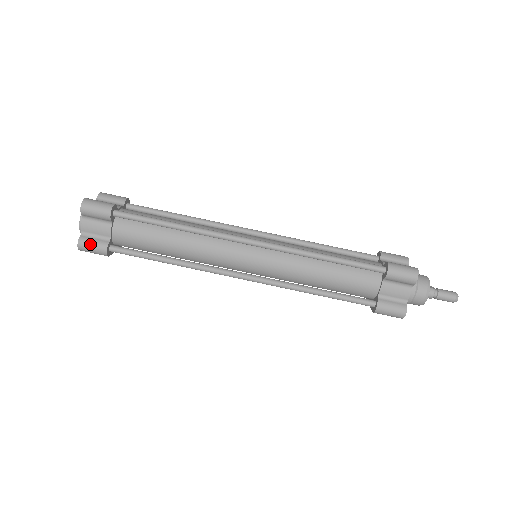
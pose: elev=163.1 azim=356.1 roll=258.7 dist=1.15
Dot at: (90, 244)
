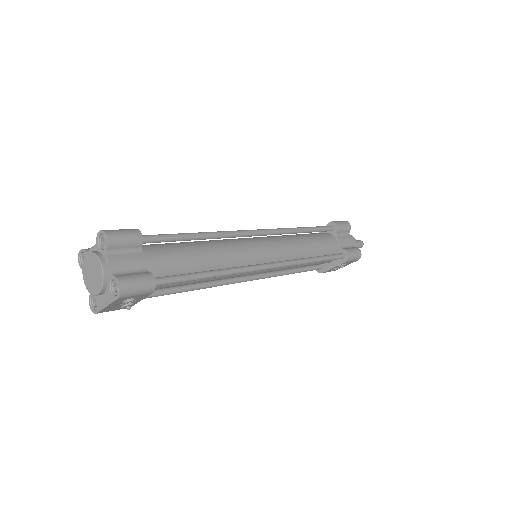
Dot at: (133, 279)
